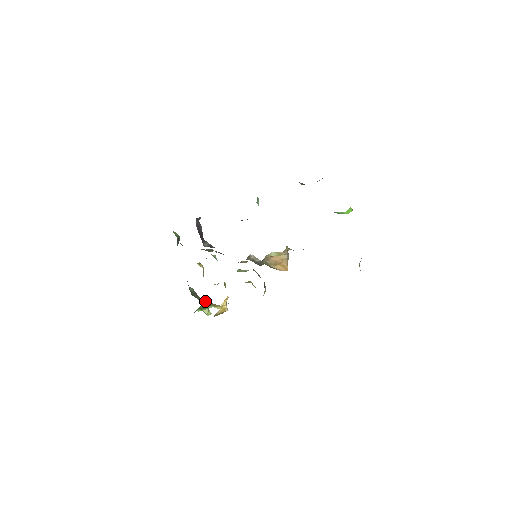
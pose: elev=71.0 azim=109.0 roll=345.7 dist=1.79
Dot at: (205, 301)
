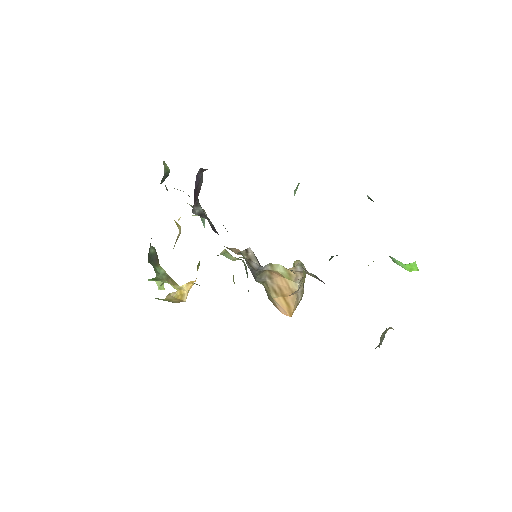
Dot at: (163, 272)
